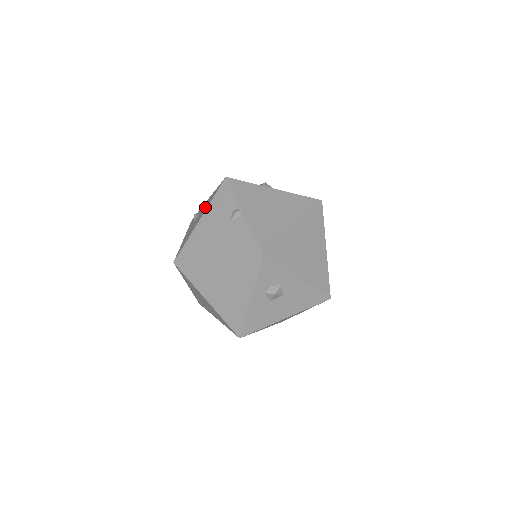
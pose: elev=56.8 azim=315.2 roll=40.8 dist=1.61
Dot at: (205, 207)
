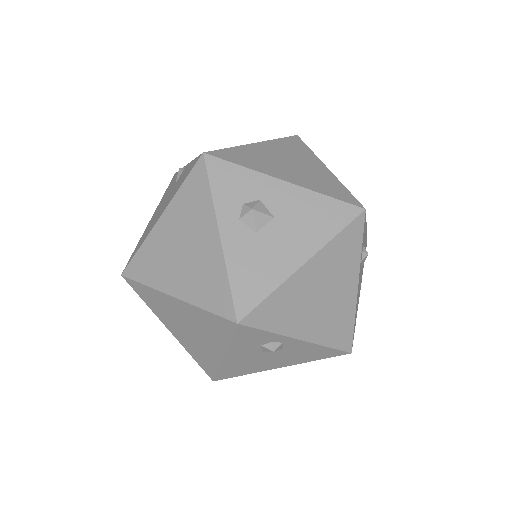
Dot at: occluded
